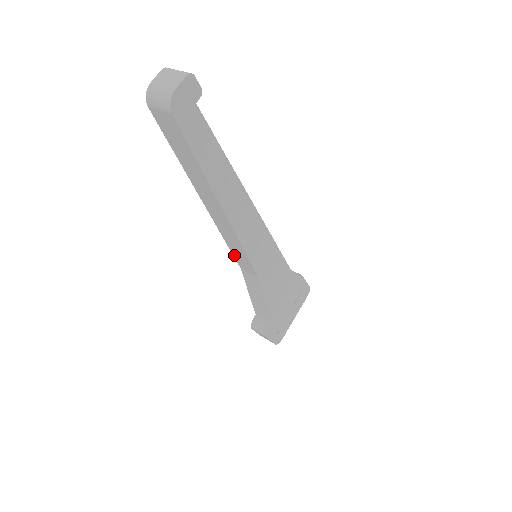
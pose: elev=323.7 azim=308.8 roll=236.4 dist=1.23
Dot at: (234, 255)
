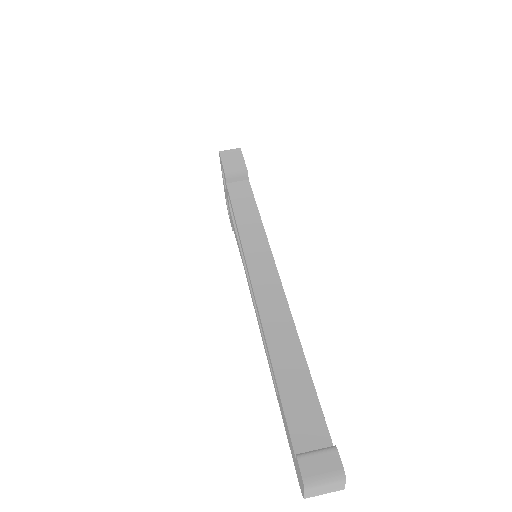
Dot at: occluded
